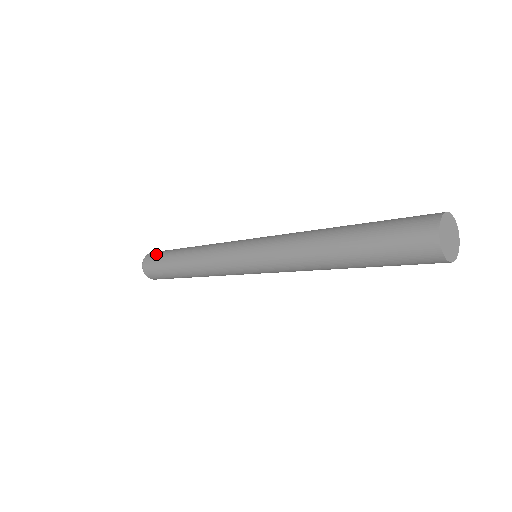
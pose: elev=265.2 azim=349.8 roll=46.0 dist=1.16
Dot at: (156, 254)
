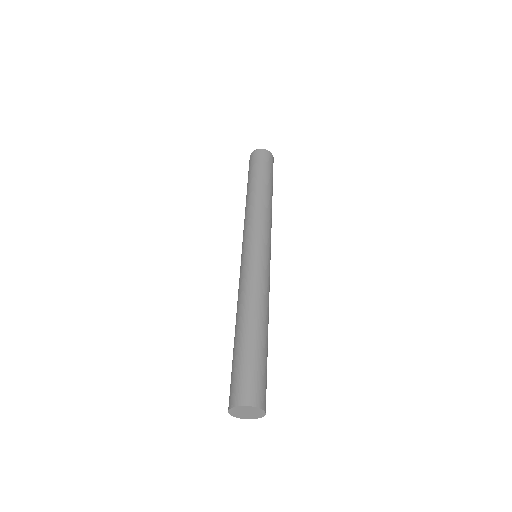
Dot at: occluded
